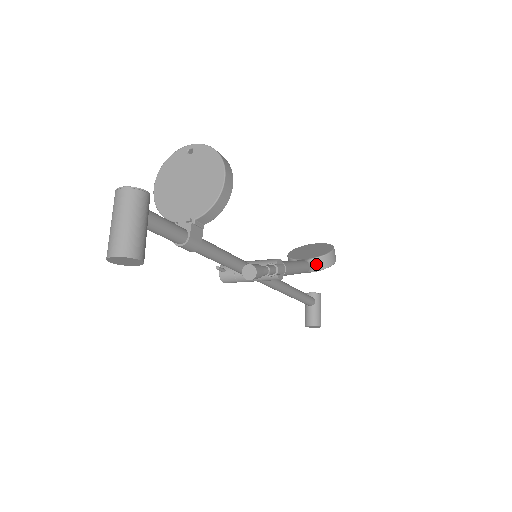
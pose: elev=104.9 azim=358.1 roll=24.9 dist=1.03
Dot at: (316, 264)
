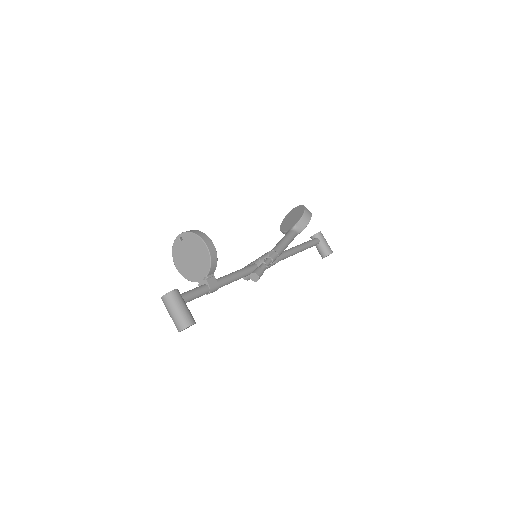
Dot at: (299, 227)
